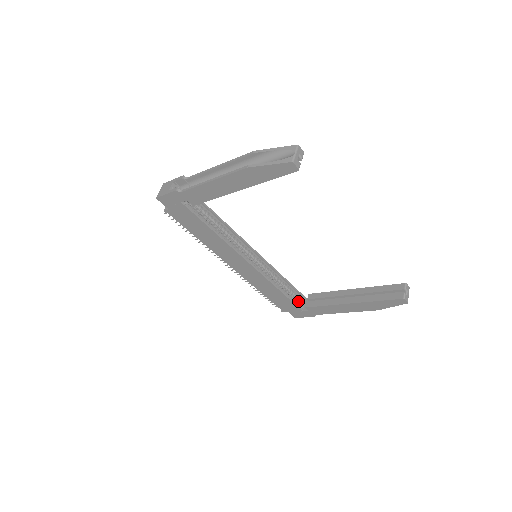
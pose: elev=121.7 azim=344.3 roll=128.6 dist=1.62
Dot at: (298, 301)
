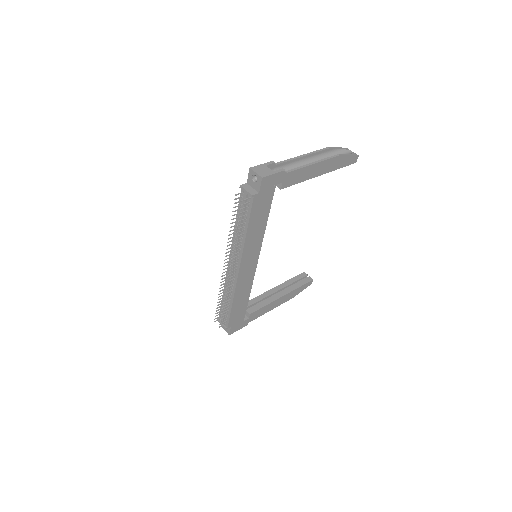
Dot at: occluded
